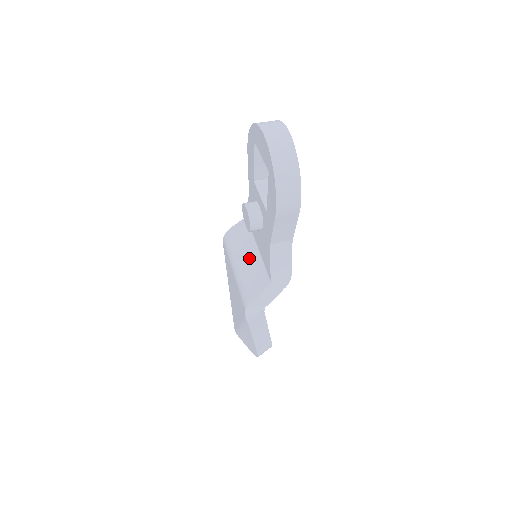
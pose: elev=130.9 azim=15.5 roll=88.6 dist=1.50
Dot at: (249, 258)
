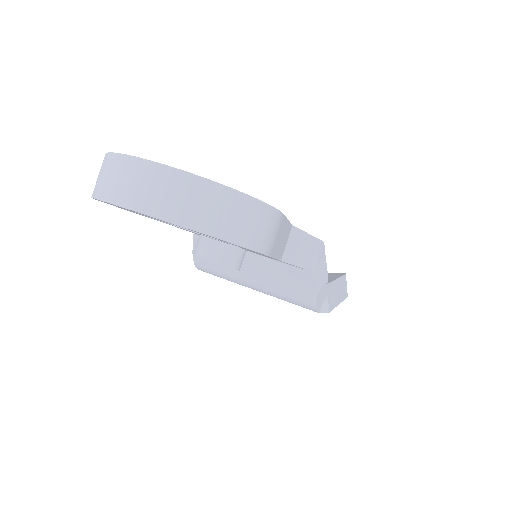
Dot at: (255, 269)
